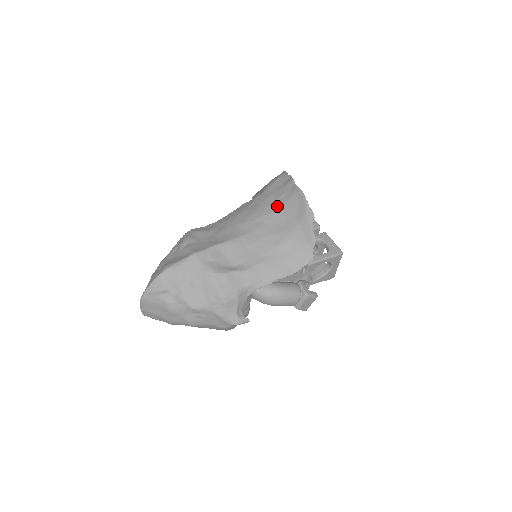
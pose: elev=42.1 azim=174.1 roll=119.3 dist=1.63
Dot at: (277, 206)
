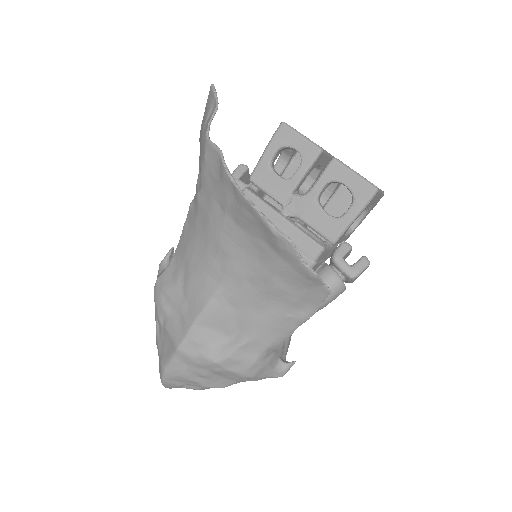
Dot at: (231, 227)
